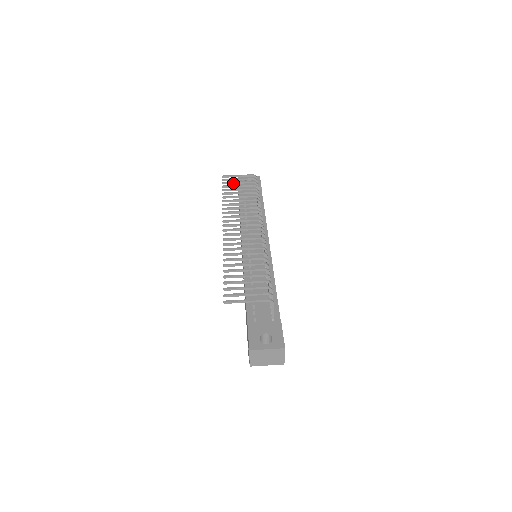
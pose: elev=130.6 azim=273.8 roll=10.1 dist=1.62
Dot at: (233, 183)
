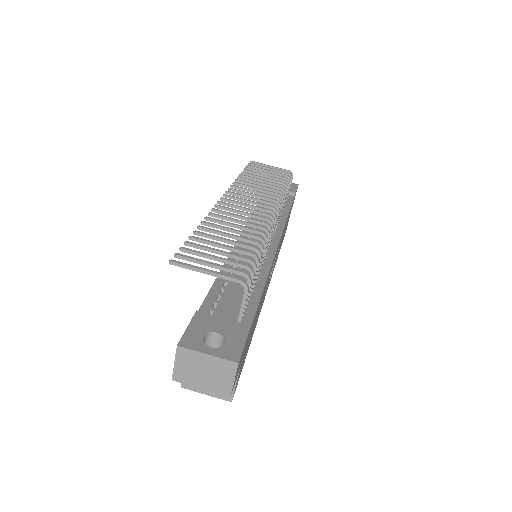
Dot at: (260, 169)
